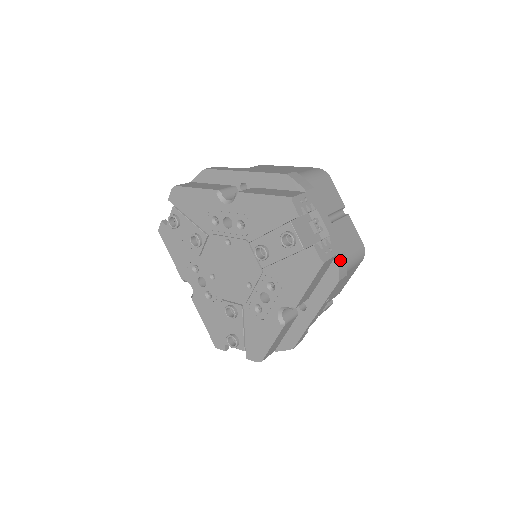
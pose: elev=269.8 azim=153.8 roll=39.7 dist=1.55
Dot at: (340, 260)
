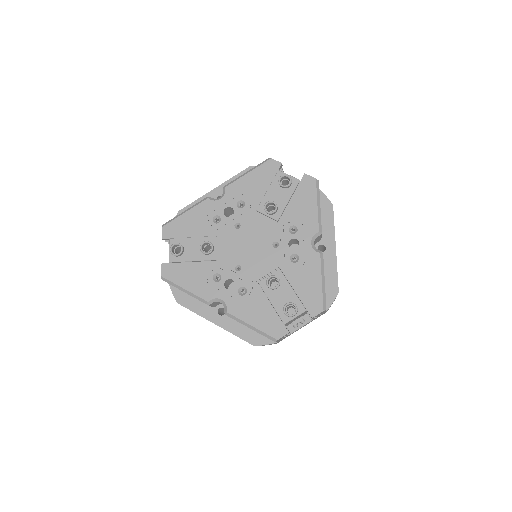
Dot at: (323, 194)
